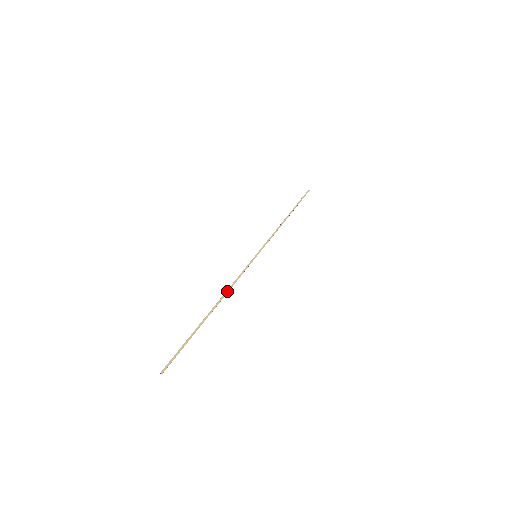
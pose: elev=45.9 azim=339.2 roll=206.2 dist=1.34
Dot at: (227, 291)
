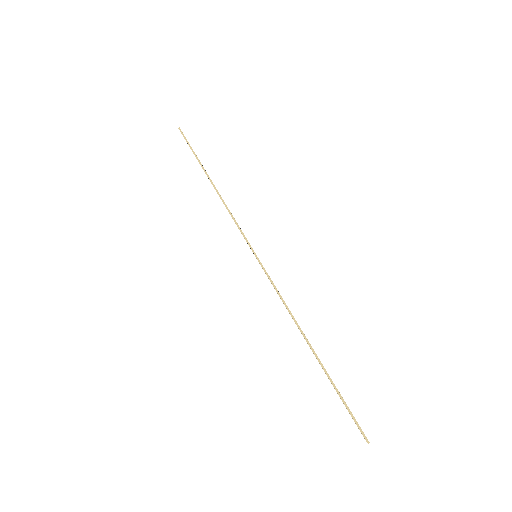
Dot at: (293, 318)
